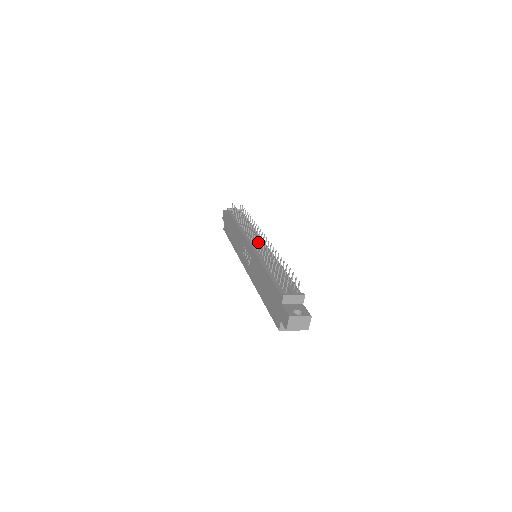
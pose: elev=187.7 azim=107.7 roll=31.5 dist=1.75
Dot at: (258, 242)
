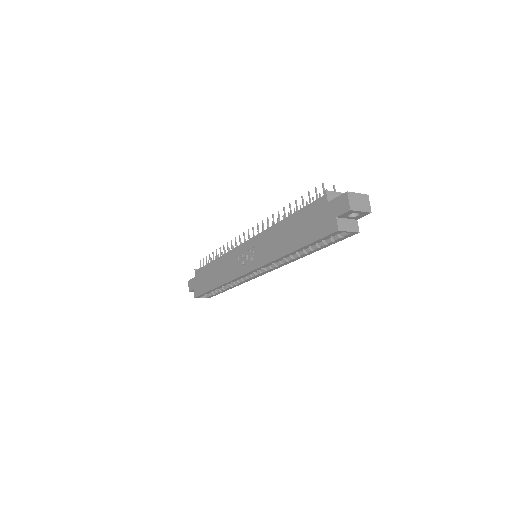
Dot at: (257, 226)
